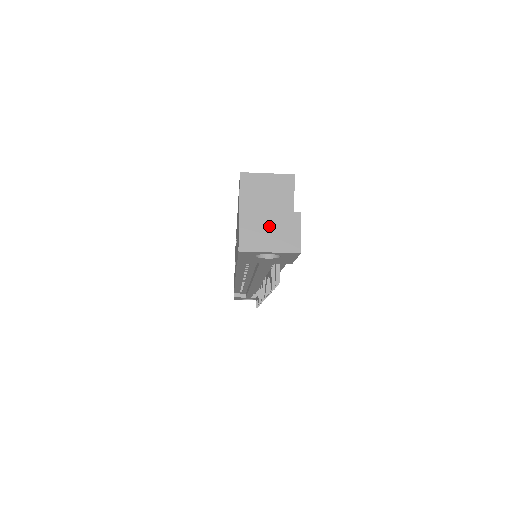
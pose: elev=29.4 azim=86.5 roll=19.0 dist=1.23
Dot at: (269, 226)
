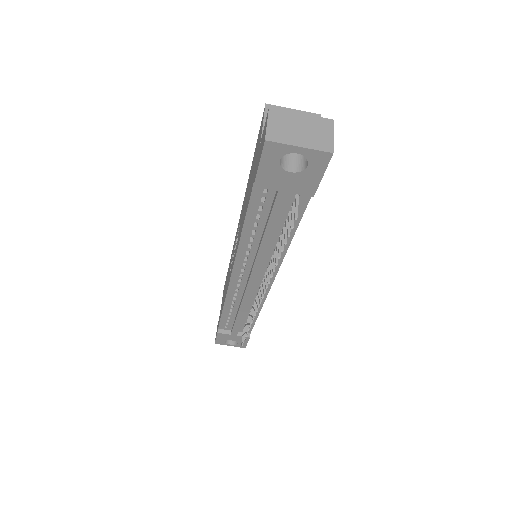
Dot at: (300, 125)
